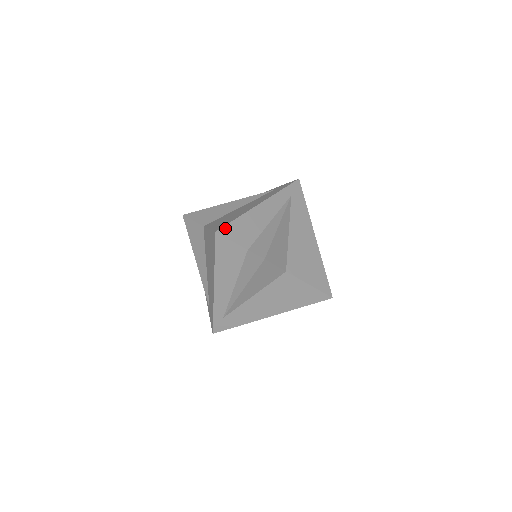
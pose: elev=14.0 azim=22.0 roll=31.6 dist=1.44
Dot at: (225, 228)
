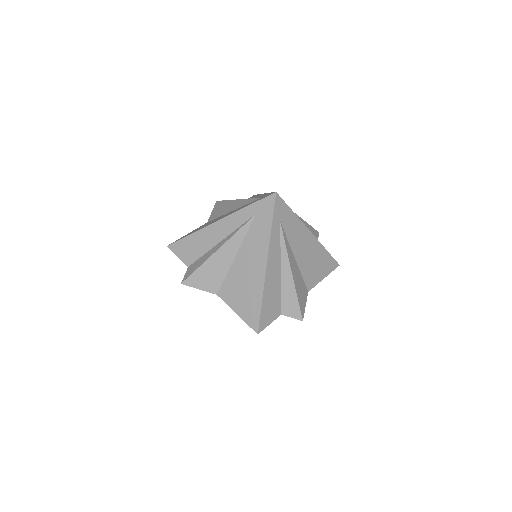
Dot at: (175, 244)
